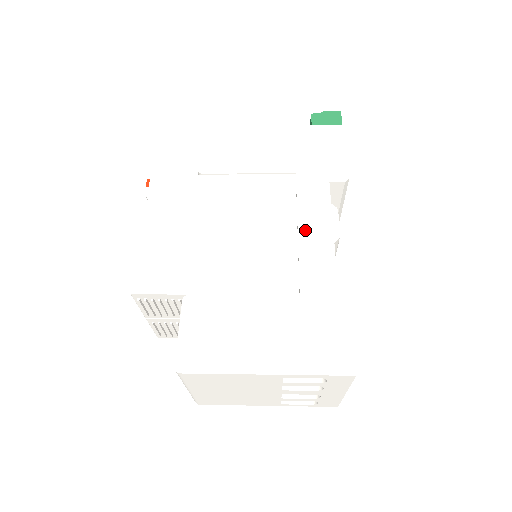
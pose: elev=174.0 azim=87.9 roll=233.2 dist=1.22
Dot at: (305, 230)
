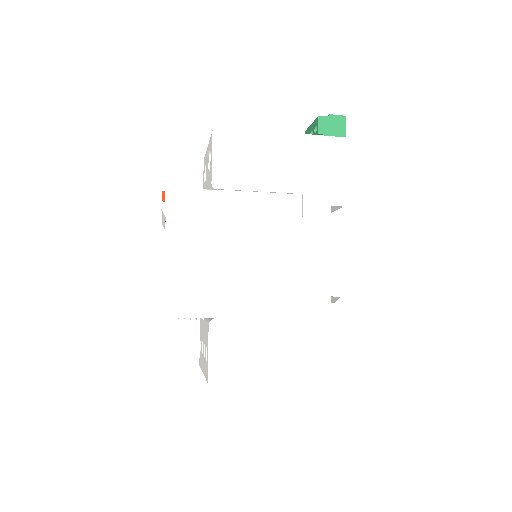
Dot at: (308, 257)
